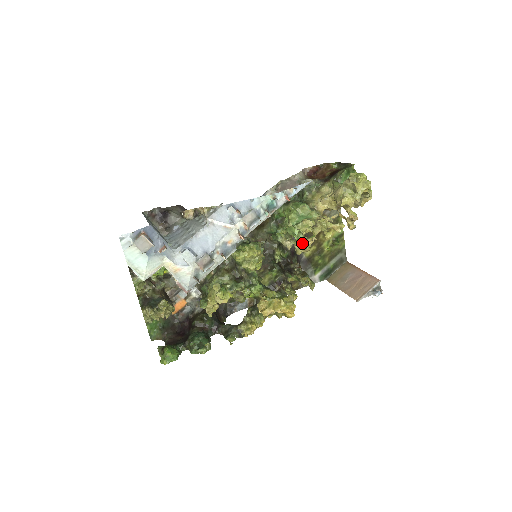
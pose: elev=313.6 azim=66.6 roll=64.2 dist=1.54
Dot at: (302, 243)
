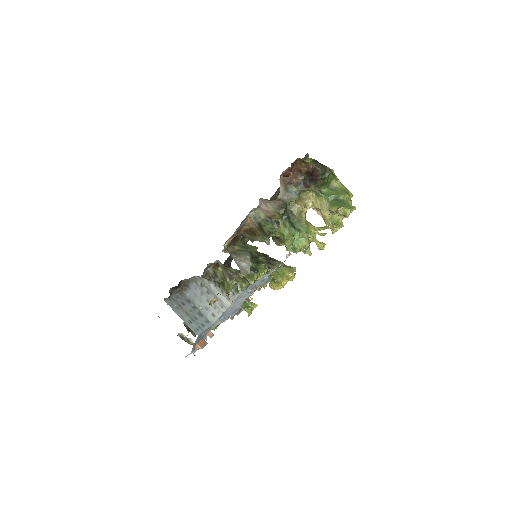
Dot at: occluded
